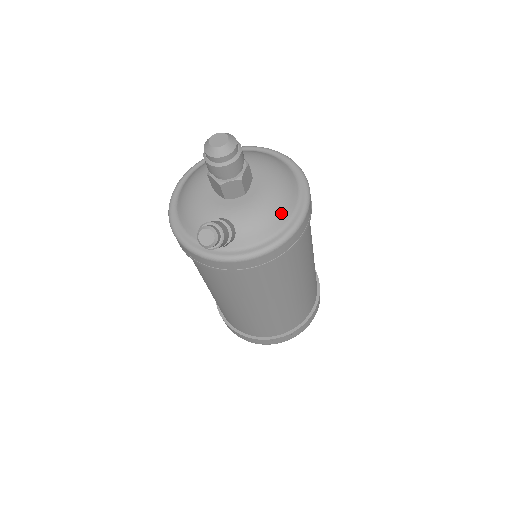
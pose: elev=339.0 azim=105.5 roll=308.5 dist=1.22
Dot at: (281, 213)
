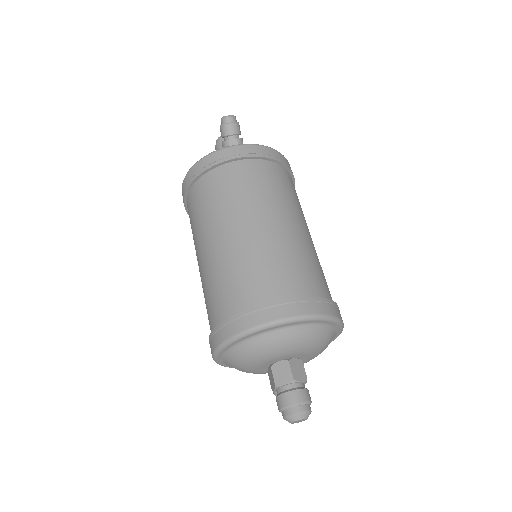
Dot at: occluded
